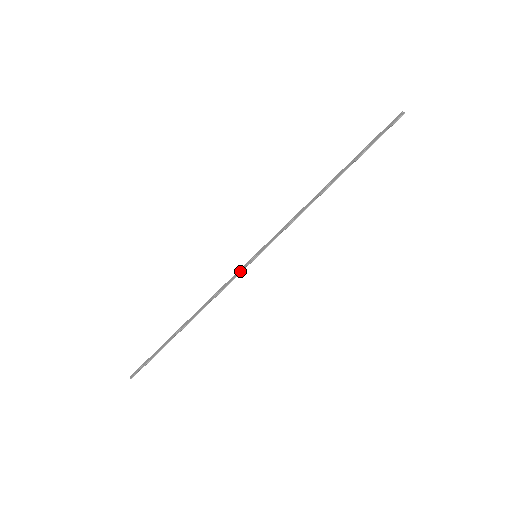
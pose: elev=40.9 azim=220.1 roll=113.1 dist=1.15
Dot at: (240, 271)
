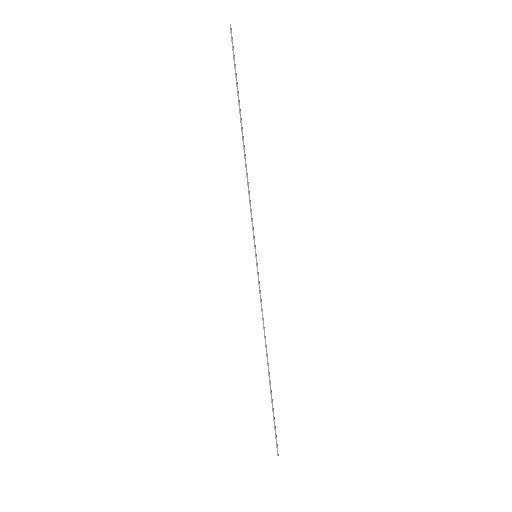
Dot at: occluded
